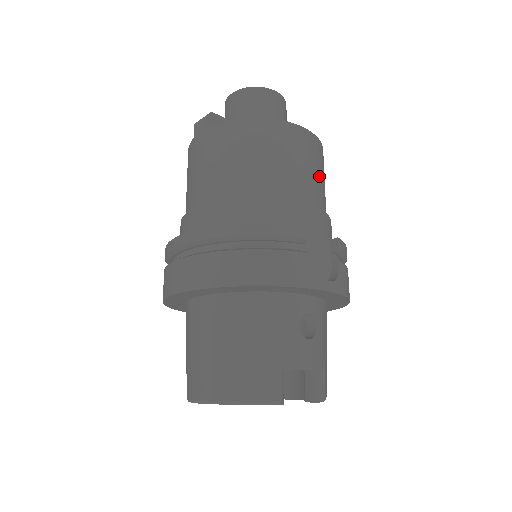
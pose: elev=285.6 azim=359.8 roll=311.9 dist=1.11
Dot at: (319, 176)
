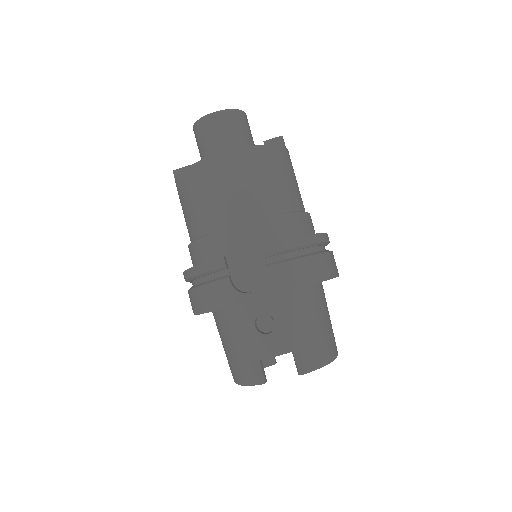
Dot at: (247, 186)
